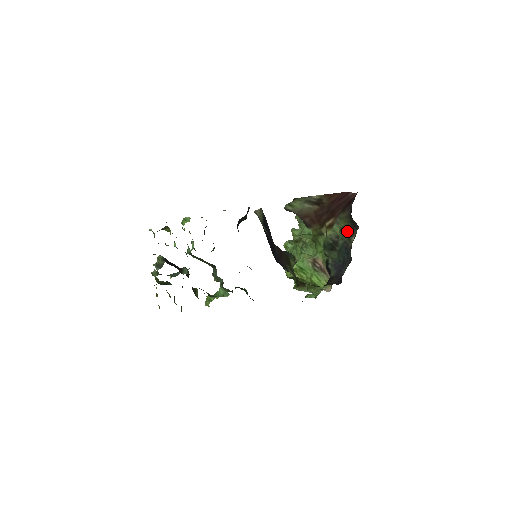
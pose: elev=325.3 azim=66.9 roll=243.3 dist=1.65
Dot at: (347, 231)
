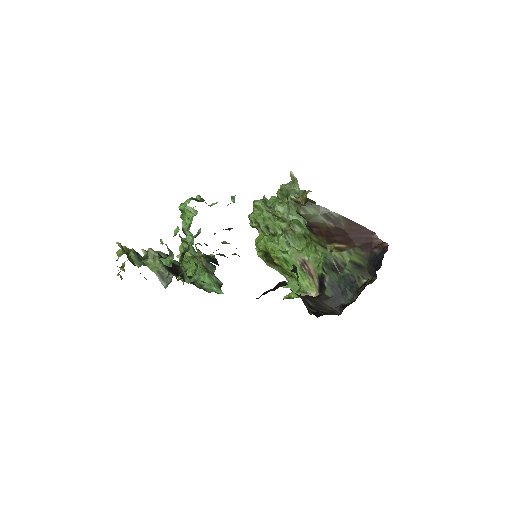
Dot at: (359, 269)
